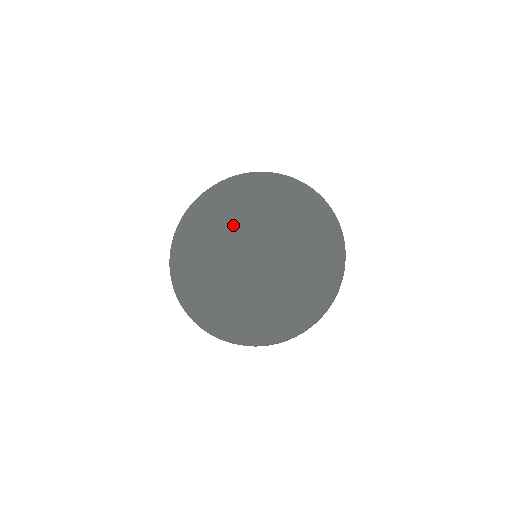
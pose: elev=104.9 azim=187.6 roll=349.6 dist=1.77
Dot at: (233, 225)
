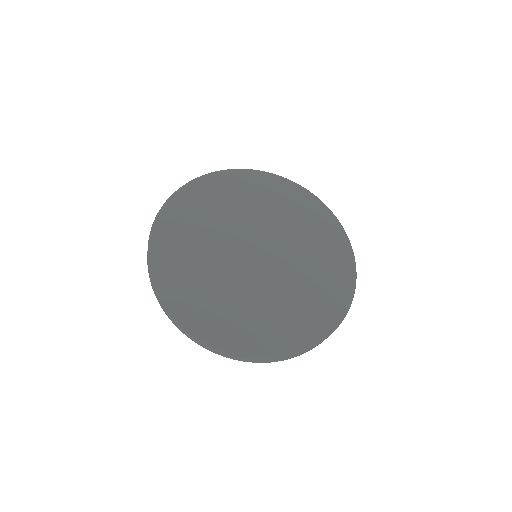
Dot at: (210, 252)
